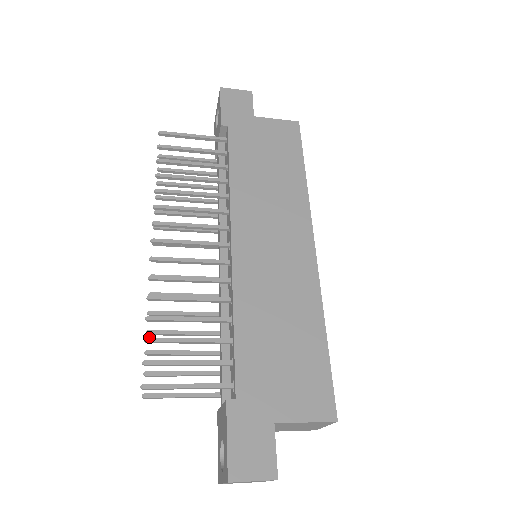
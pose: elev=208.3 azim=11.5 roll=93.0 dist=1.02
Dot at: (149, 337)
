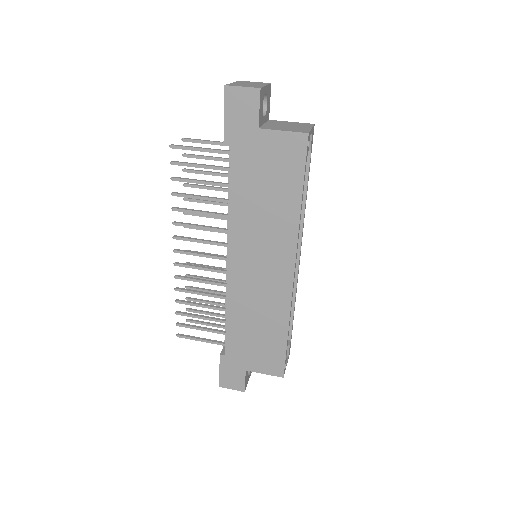
Dot at: (178, 312)
